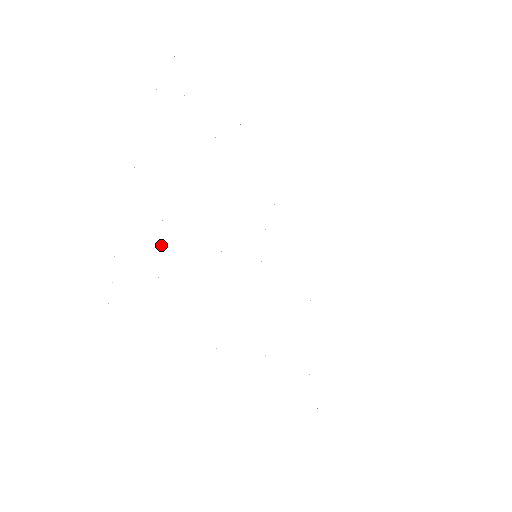
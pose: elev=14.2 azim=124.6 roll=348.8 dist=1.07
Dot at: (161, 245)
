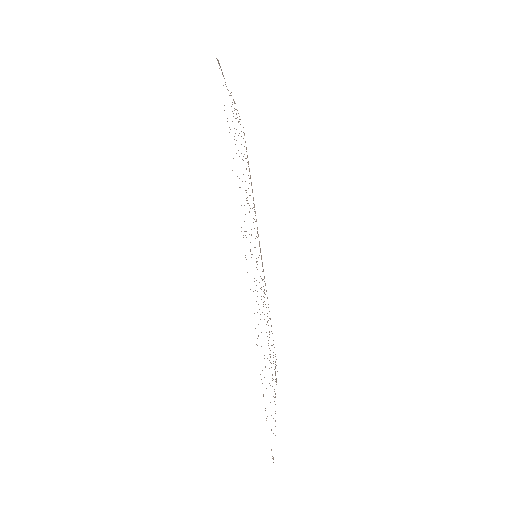
Dot at: occluded
